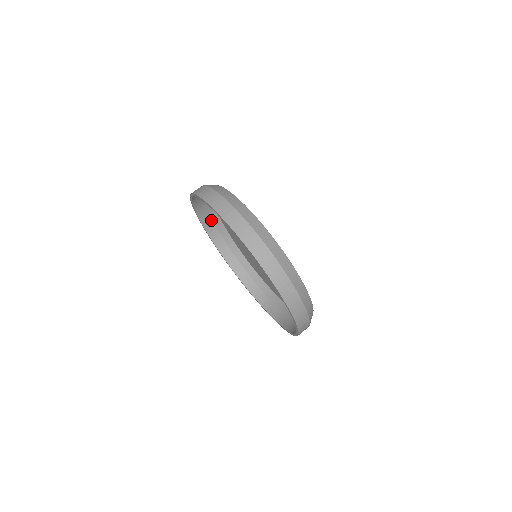
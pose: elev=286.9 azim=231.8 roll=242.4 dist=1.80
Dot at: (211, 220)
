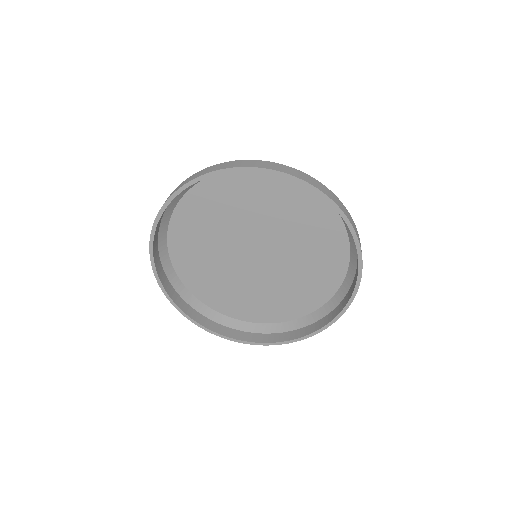
Dot at: (157, 245)
